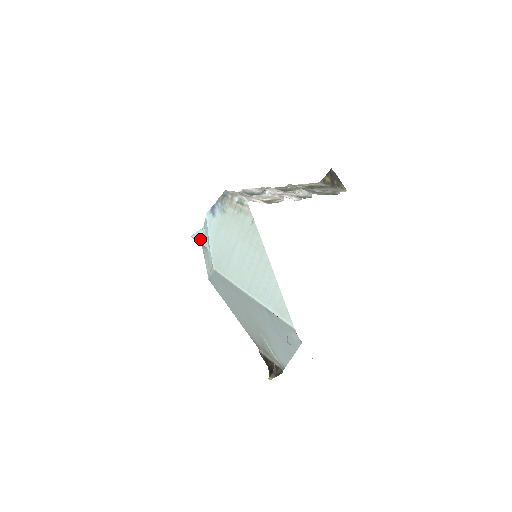
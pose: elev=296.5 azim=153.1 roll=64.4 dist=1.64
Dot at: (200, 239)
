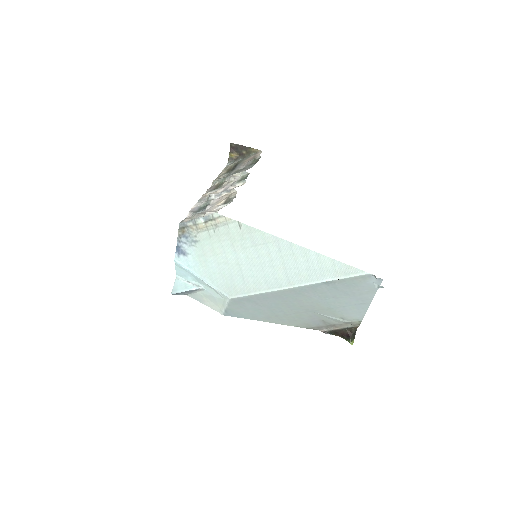
Dot at: (185, 288)
